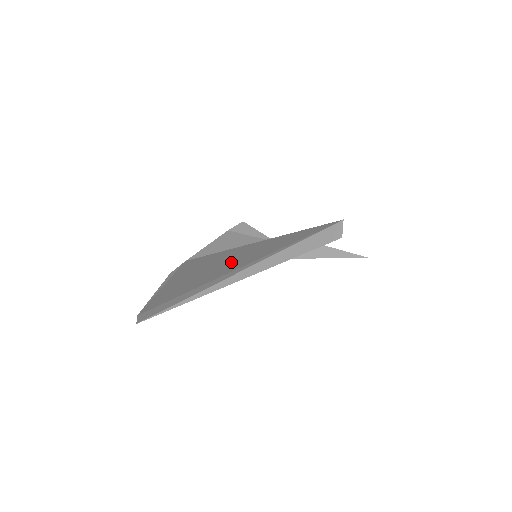
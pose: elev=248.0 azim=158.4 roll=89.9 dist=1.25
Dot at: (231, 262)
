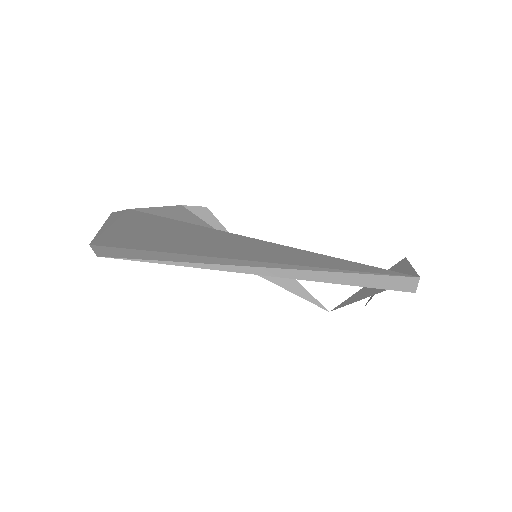
Dot at: (258, 250)
